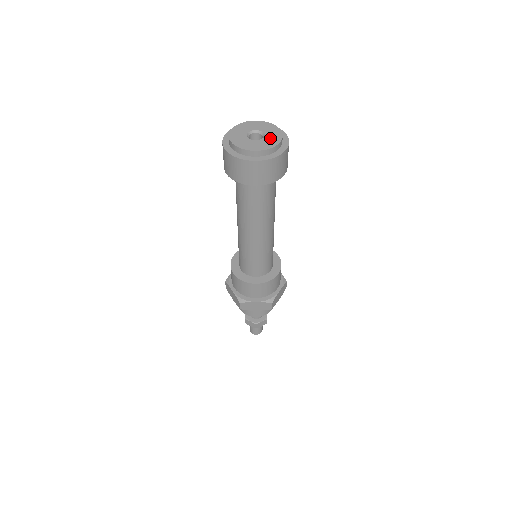
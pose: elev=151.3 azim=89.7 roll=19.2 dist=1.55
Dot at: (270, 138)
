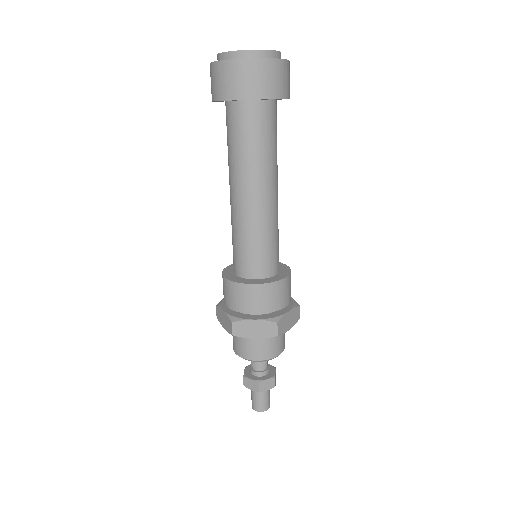
Dot at: occluded
